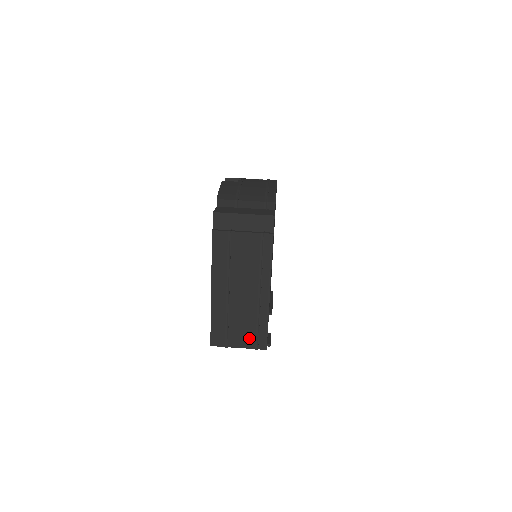
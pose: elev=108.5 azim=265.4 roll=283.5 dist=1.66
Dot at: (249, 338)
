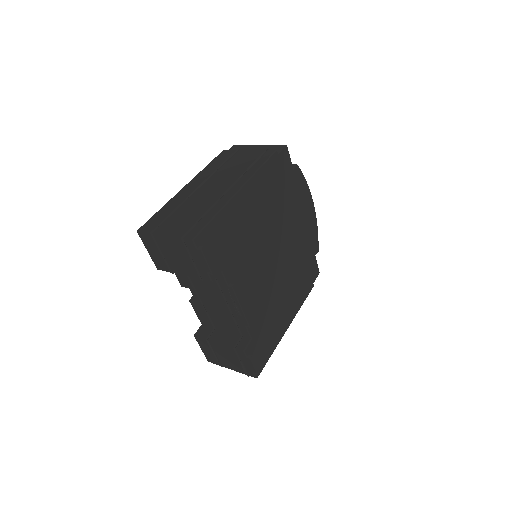
Dot at: (184, 227)
